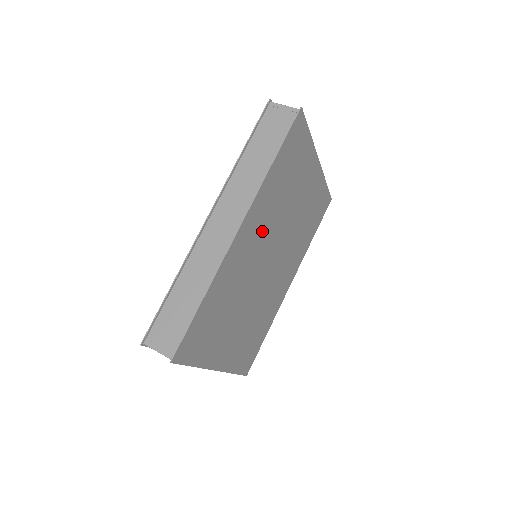
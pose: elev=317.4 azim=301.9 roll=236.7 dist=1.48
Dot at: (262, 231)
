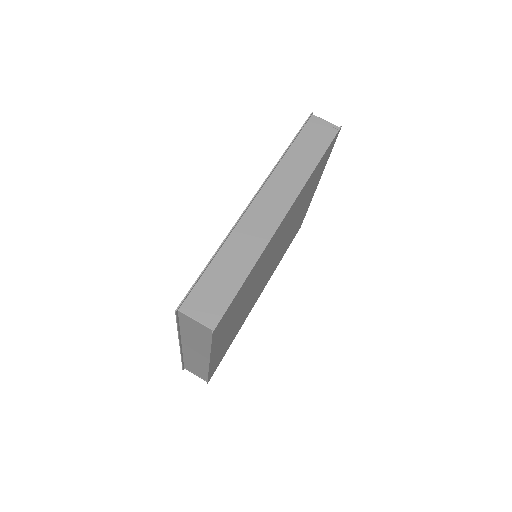
Dot at: (285, 228)
